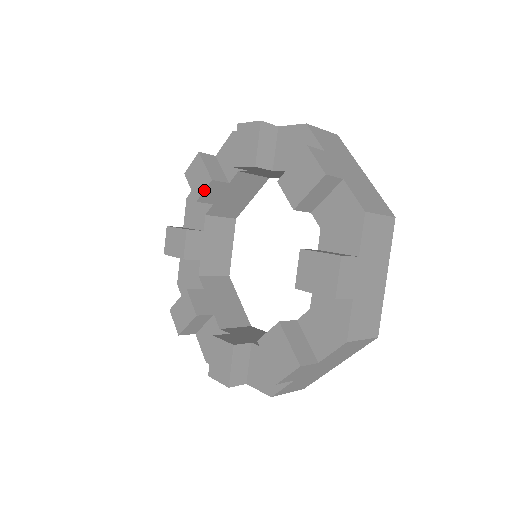
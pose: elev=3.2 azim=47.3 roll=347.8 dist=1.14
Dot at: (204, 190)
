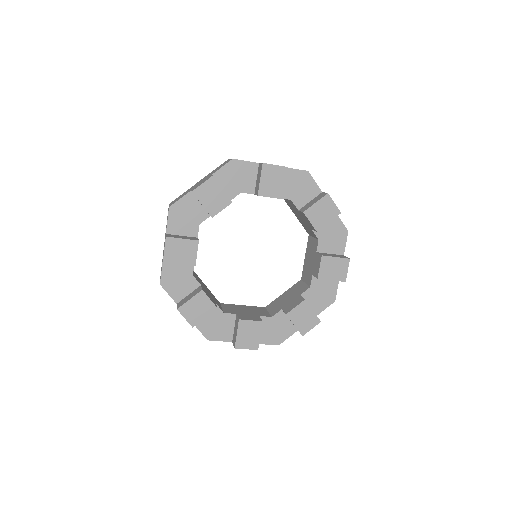
Dot at: occluded
